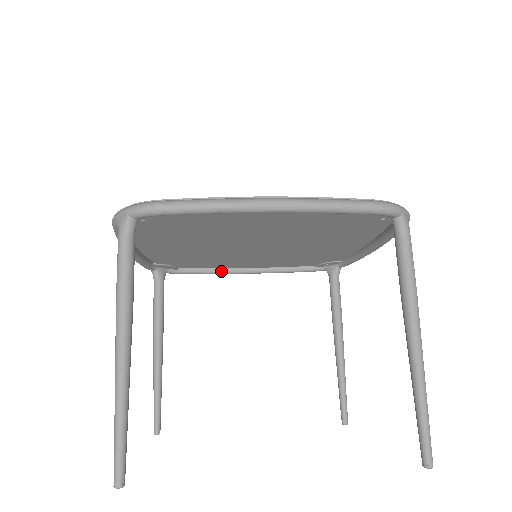
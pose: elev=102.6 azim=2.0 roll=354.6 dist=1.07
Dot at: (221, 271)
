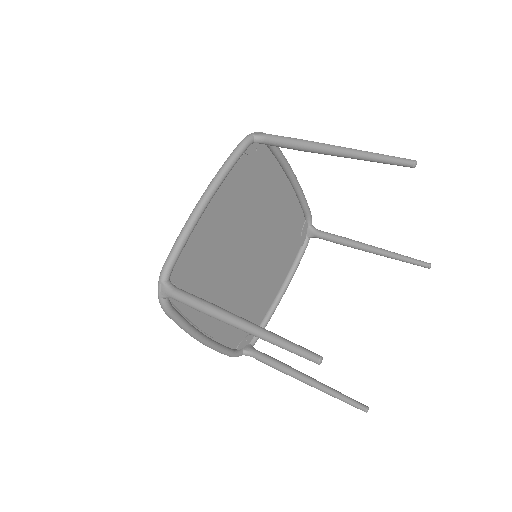
Dot at: (192, 326)
